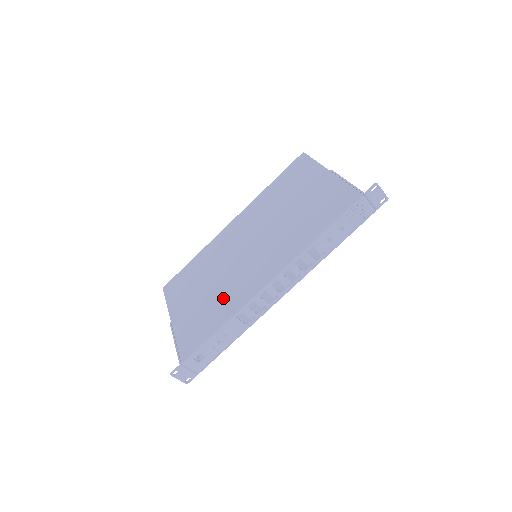
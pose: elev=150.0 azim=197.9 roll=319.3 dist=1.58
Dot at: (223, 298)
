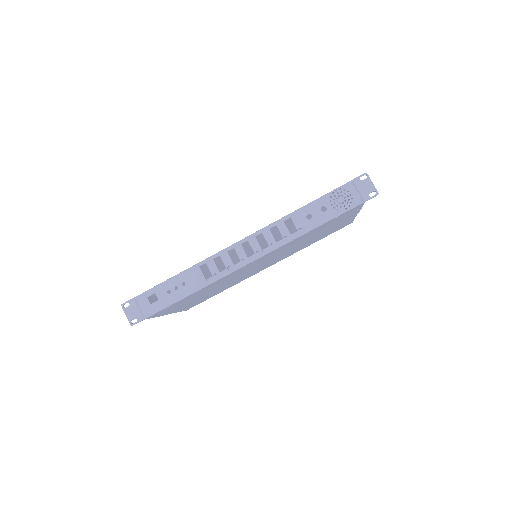
Dot at: (204, 265)
